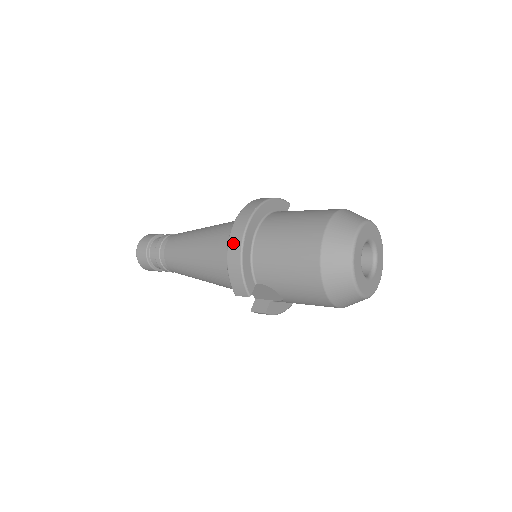
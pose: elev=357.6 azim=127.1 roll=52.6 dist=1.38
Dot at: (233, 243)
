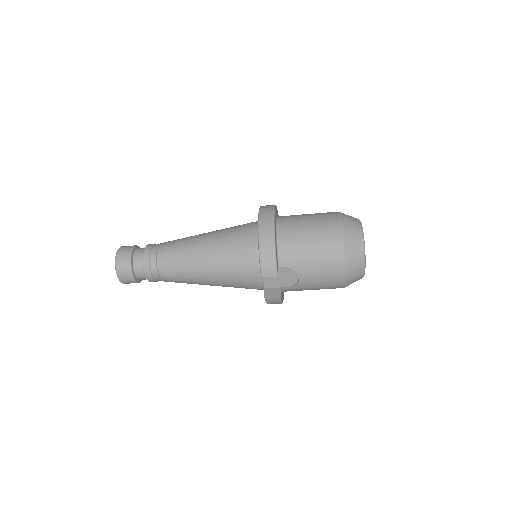
Dot at: (264, 230)
